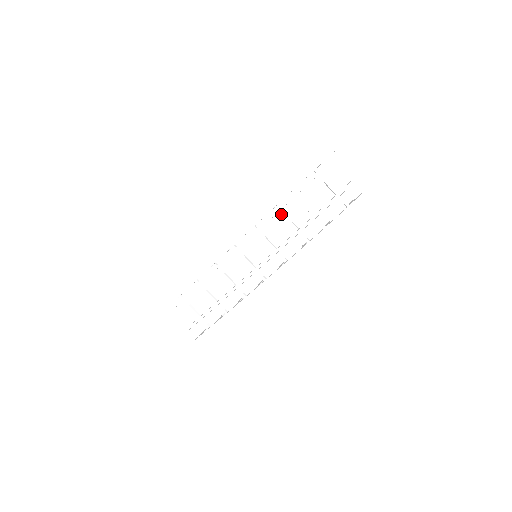
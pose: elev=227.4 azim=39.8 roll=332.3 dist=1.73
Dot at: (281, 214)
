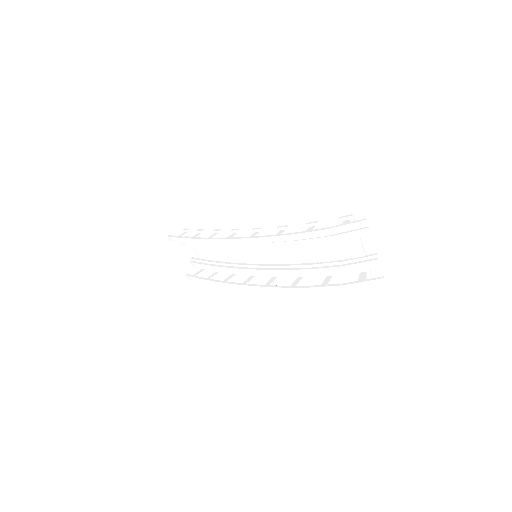
Dot at: (288, 245)
